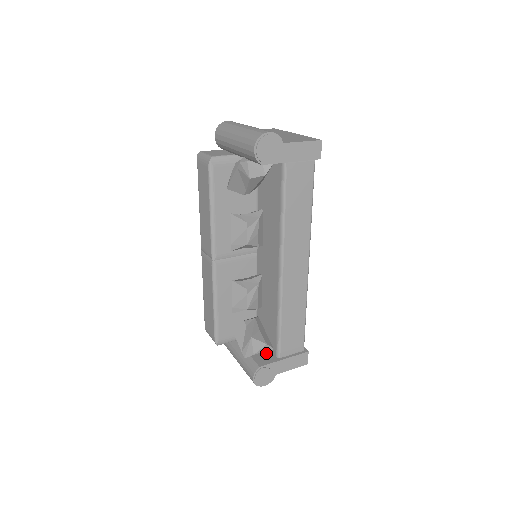
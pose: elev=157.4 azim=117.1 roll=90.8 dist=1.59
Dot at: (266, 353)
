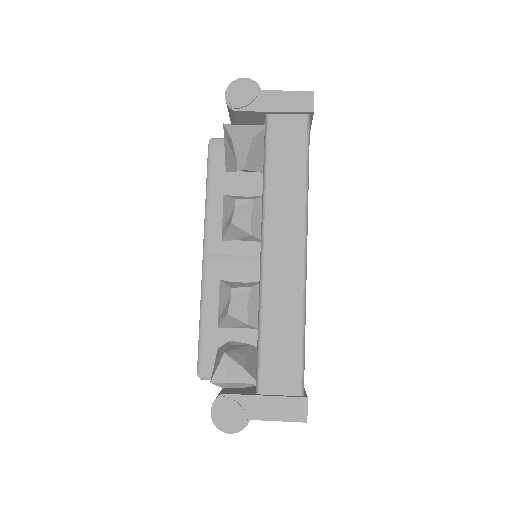
Dot at: (248, 389)
